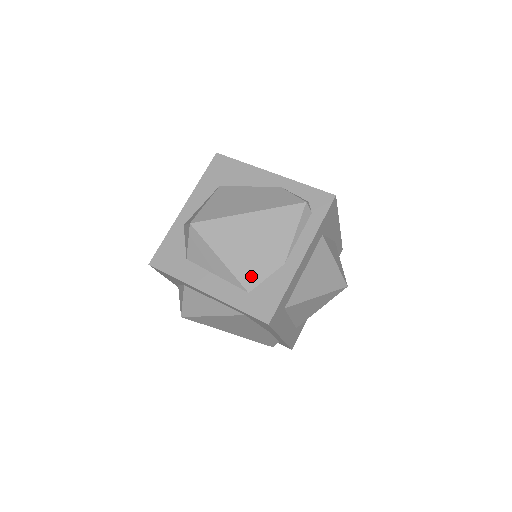
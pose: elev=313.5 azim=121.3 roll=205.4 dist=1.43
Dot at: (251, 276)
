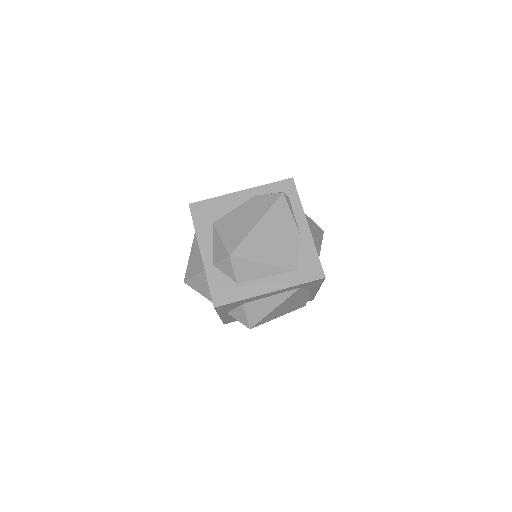
Dot at: (290, 260)
